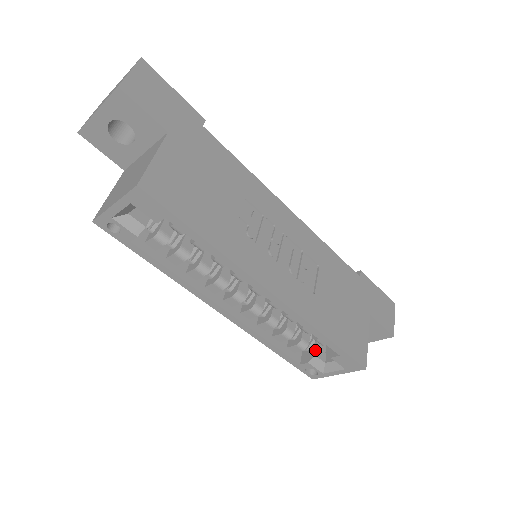
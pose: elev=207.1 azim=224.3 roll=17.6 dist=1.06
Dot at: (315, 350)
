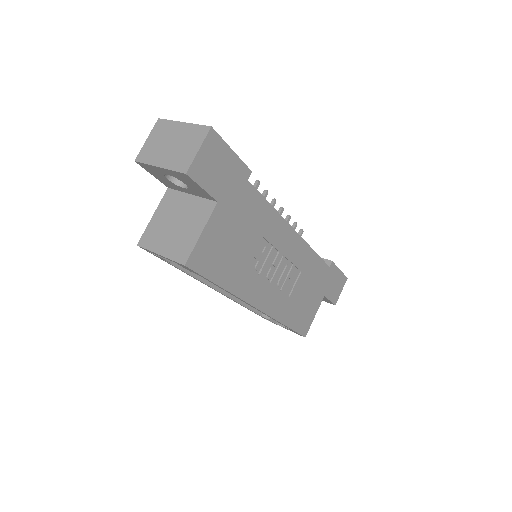
Dot at: occluded
